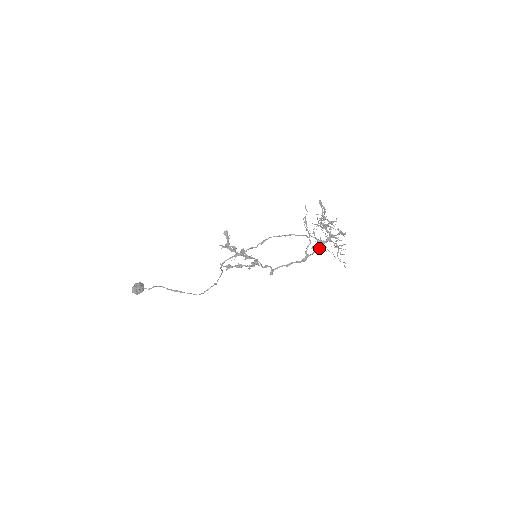
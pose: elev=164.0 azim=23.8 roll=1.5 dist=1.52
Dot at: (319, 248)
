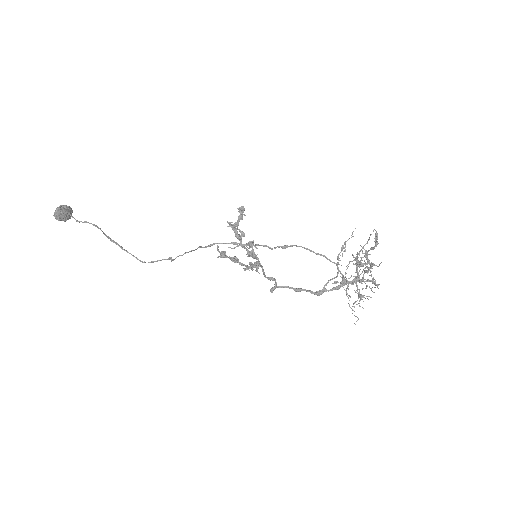
Dot at: (340, 286)
